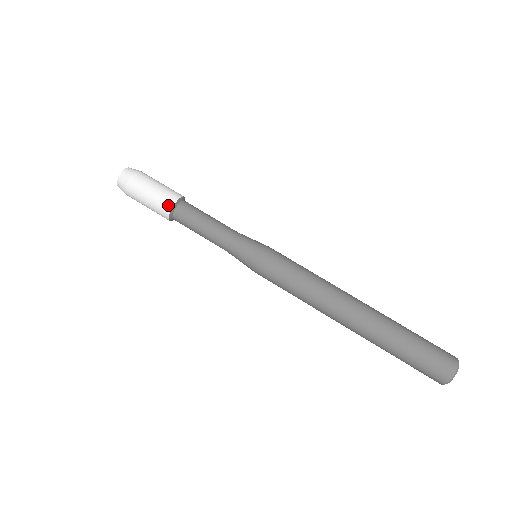
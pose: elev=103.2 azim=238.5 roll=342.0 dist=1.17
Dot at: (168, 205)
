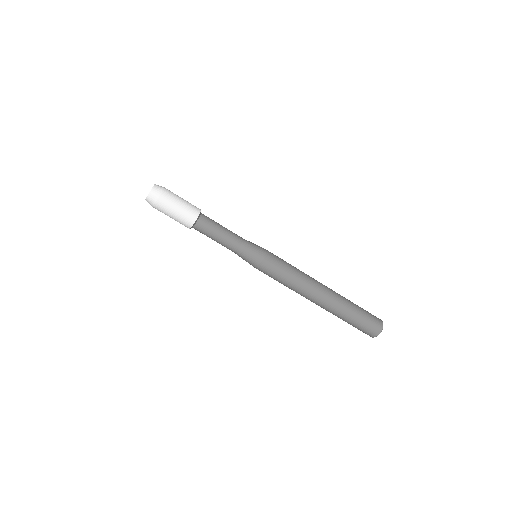
Dot at: occluded
